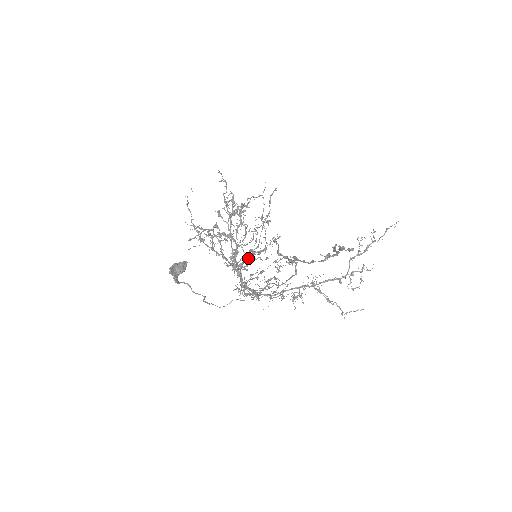
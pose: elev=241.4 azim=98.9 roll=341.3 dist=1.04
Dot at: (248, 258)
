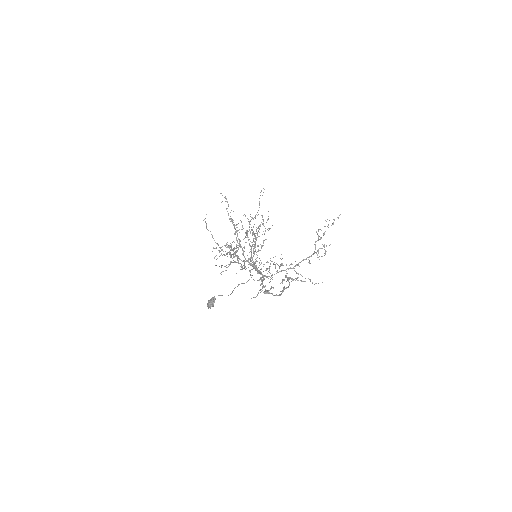
Dot at: occluded
